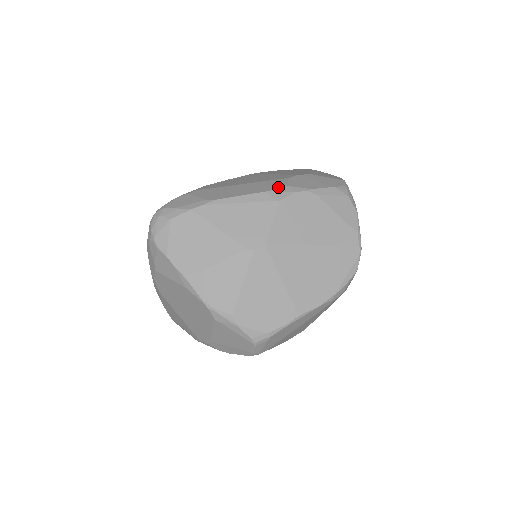
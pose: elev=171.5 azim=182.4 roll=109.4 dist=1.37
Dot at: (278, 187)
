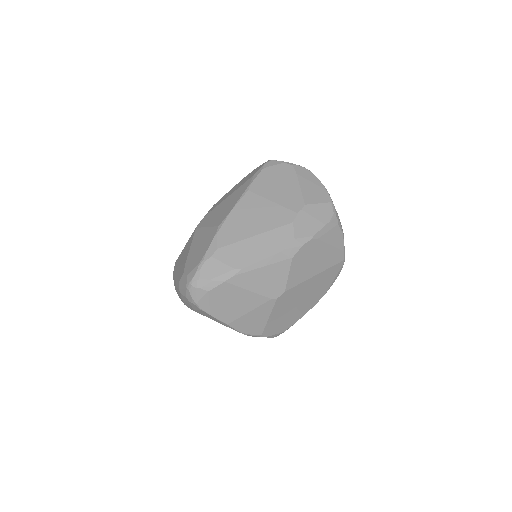
Dot at: (289, 243)
